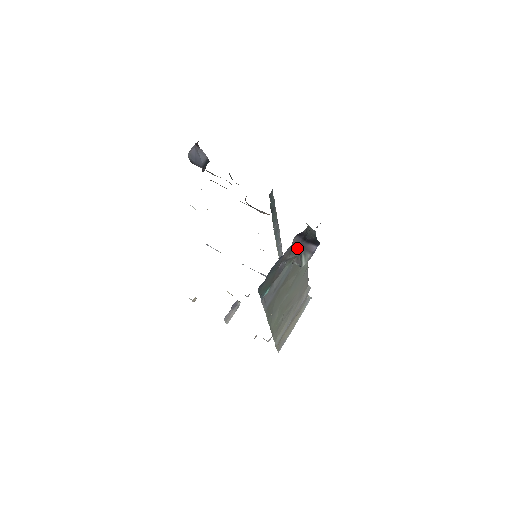
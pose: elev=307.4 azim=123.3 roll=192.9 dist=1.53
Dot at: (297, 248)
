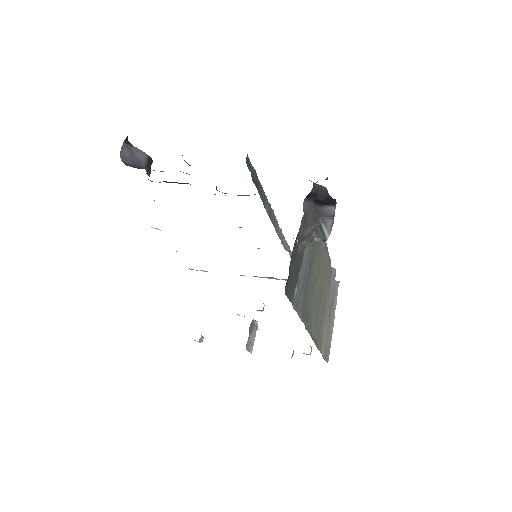
Dot at: (312, 217)
